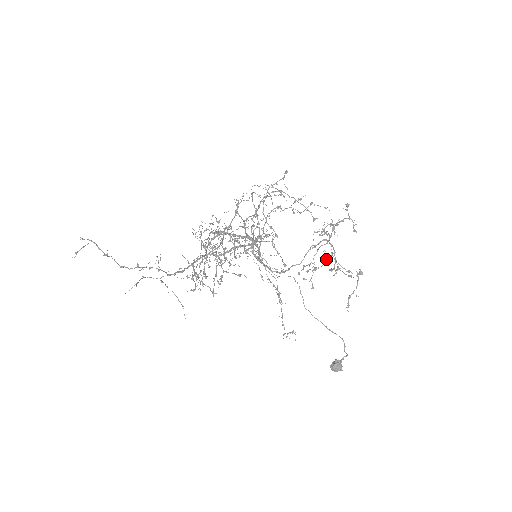
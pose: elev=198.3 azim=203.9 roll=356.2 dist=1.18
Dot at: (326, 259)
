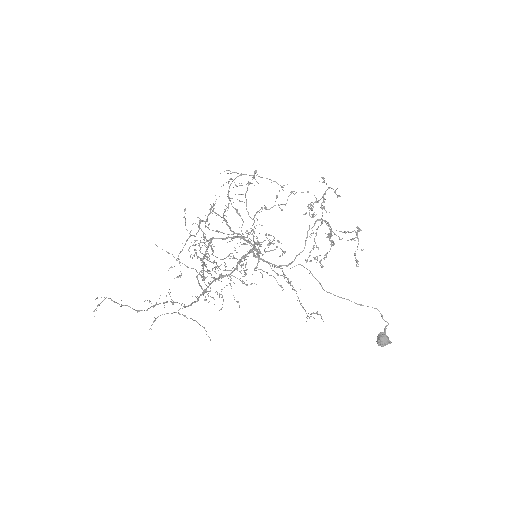
Dot at: (331, 241)
